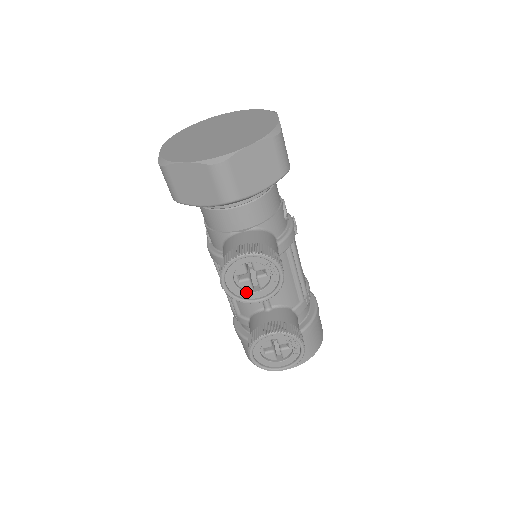
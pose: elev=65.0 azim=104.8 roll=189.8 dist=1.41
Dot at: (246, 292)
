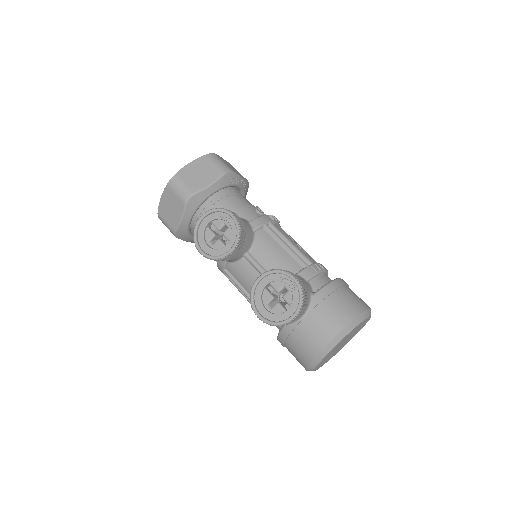
Dot at: (220, 249)
